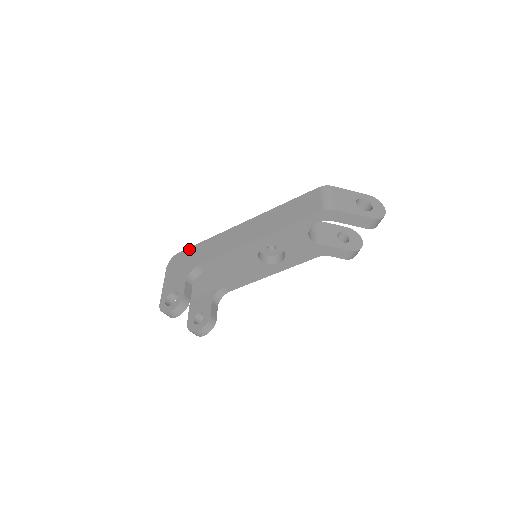
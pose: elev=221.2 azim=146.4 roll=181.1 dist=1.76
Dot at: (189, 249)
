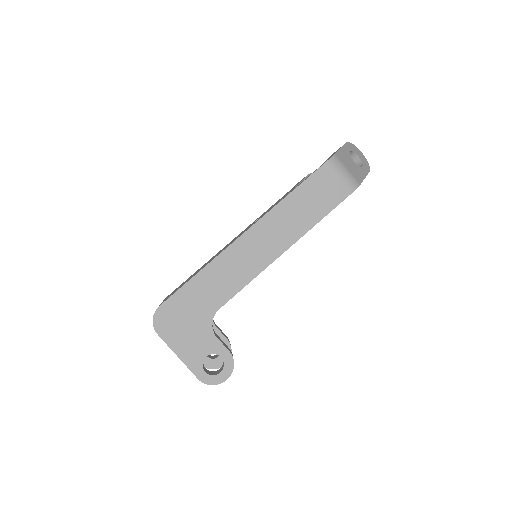
Dot at: (177, 296)
